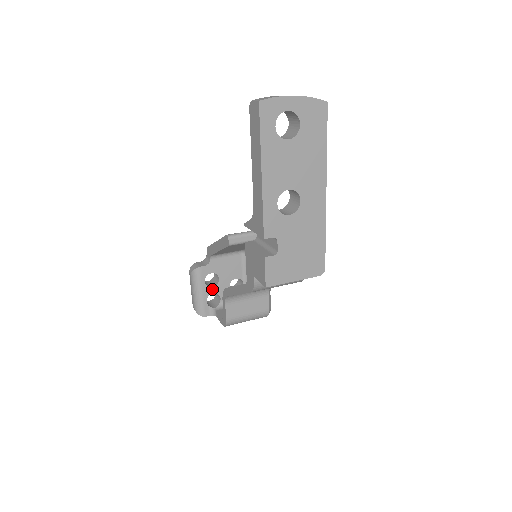
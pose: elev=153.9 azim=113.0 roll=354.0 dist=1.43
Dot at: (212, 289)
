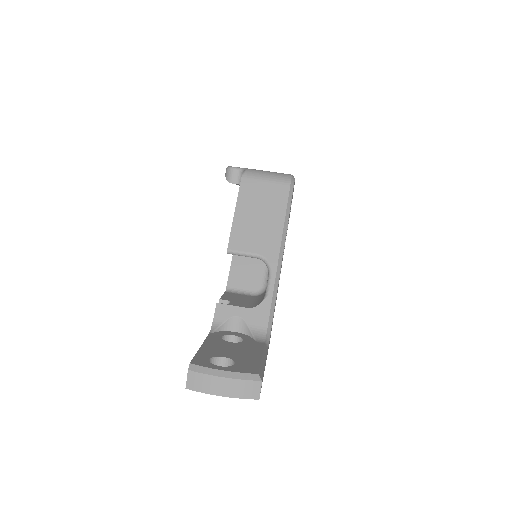
Dot at: occluded
